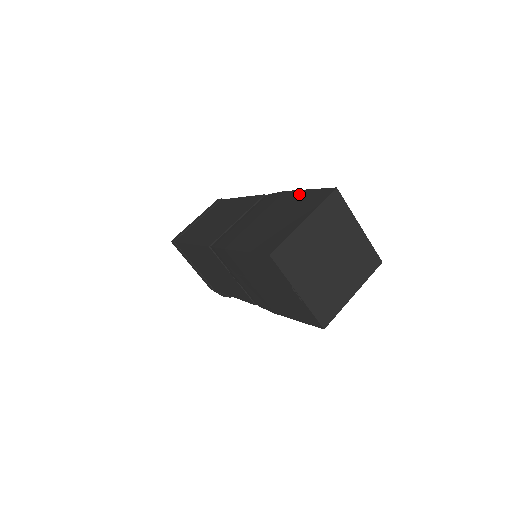
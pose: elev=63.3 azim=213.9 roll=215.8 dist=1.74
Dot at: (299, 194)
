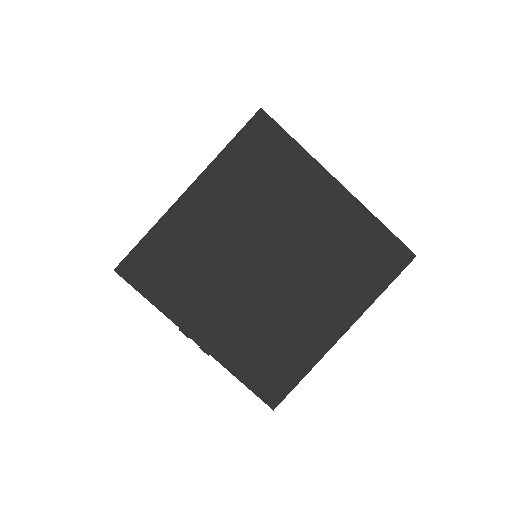
Dot at: occluded
